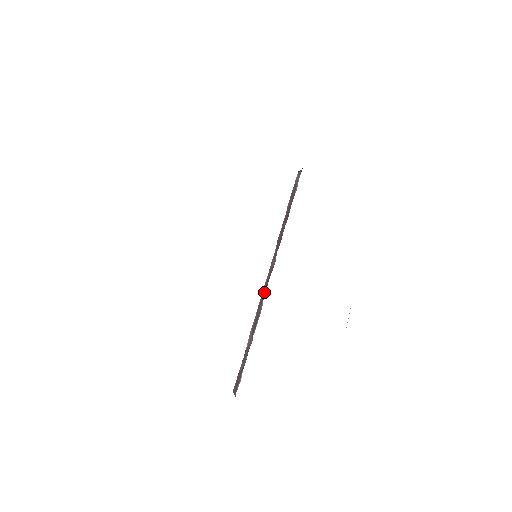
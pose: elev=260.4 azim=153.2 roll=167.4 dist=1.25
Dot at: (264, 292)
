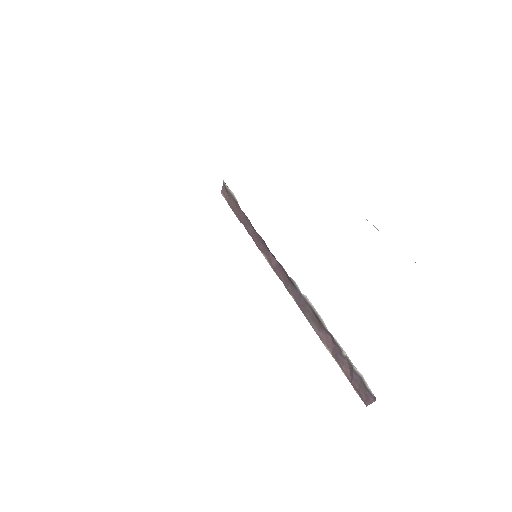
Dot at: (293, 289)
